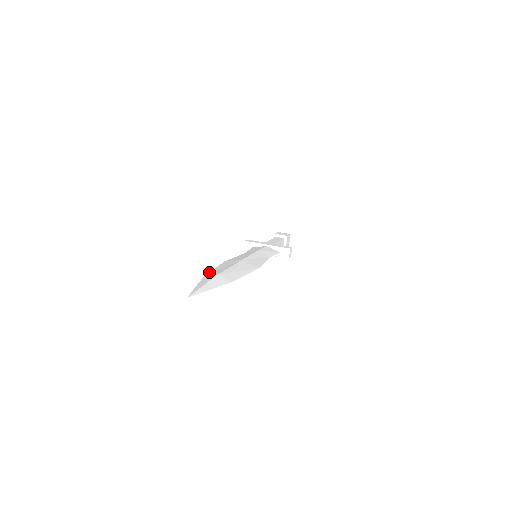
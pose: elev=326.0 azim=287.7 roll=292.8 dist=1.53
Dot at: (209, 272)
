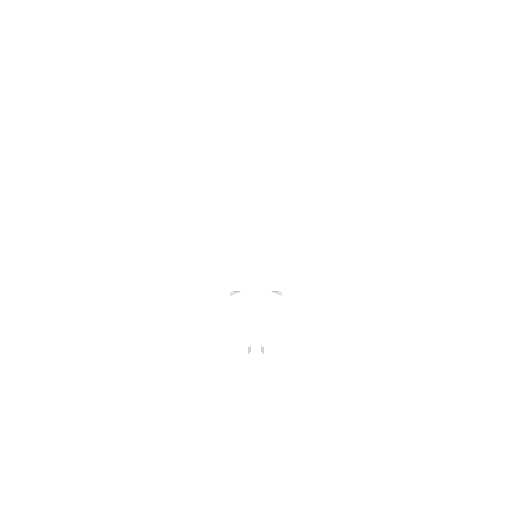
Dot at: (242, 160)
